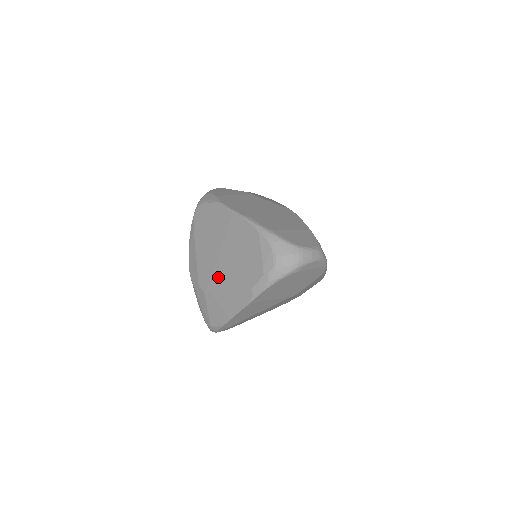
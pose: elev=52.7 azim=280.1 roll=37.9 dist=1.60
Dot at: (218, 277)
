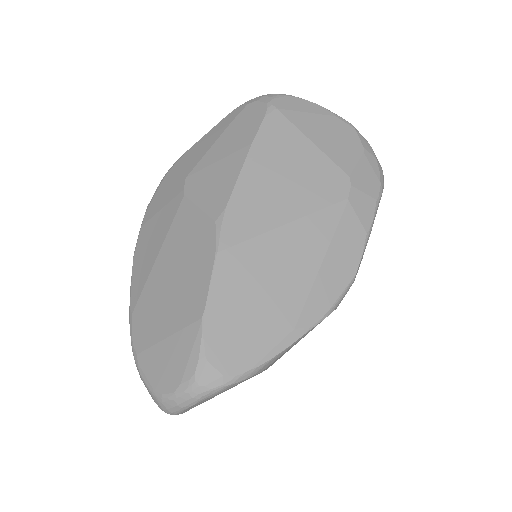
Dot at: occluded
